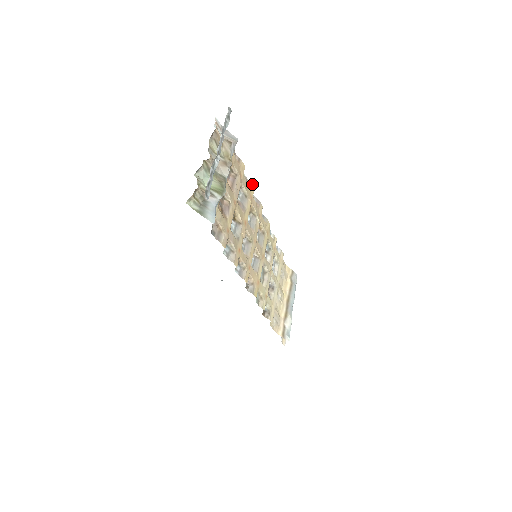
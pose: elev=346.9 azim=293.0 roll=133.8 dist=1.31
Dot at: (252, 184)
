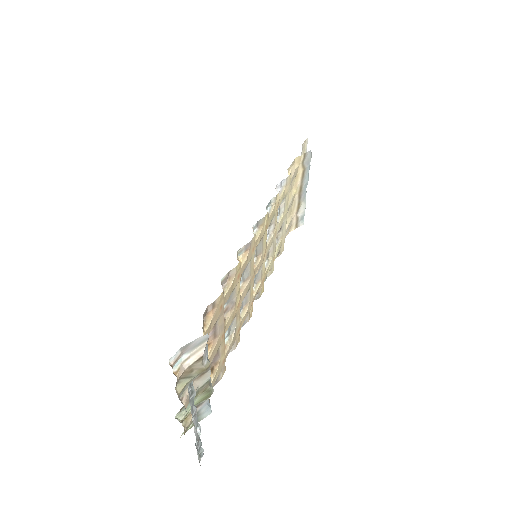
Dot at: (236, 266)
